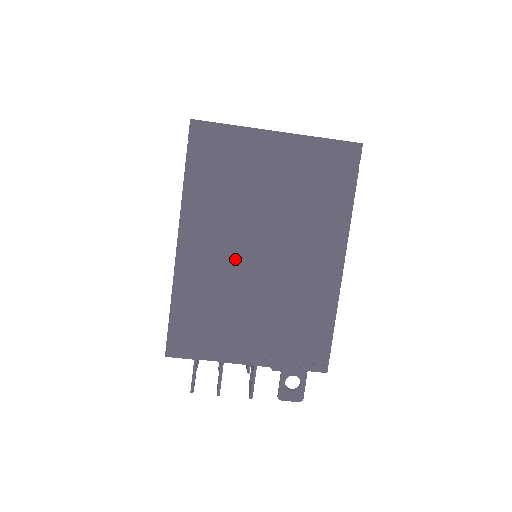
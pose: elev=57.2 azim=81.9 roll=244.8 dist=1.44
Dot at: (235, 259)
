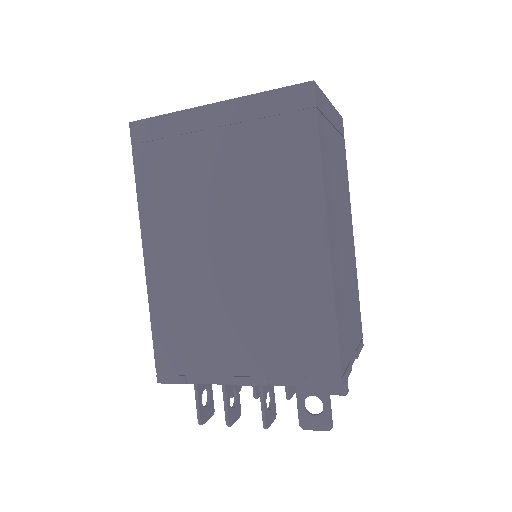
Dot at: (202, 260)
